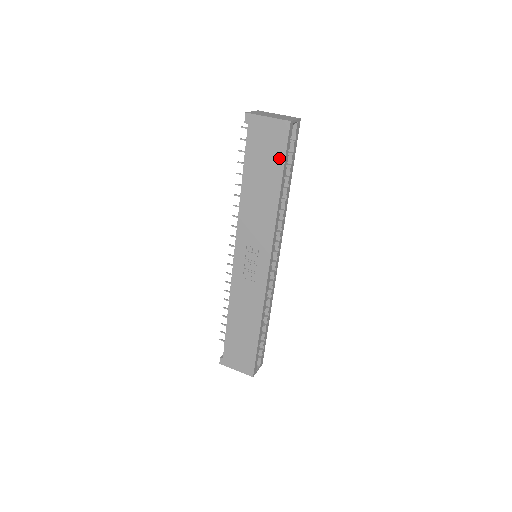
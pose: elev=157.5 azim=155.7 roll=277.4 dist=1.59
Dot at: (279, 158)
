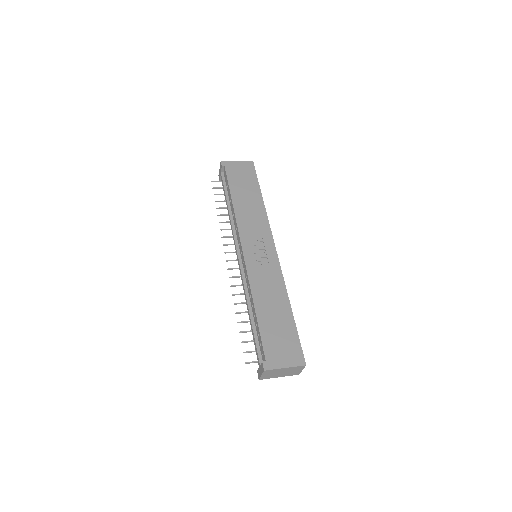
Dot at: (253, 179)
